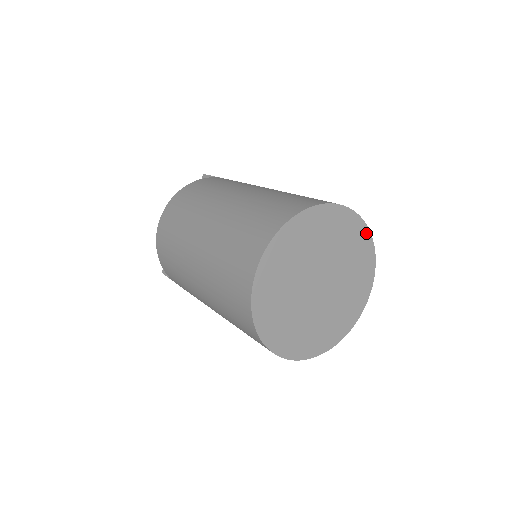
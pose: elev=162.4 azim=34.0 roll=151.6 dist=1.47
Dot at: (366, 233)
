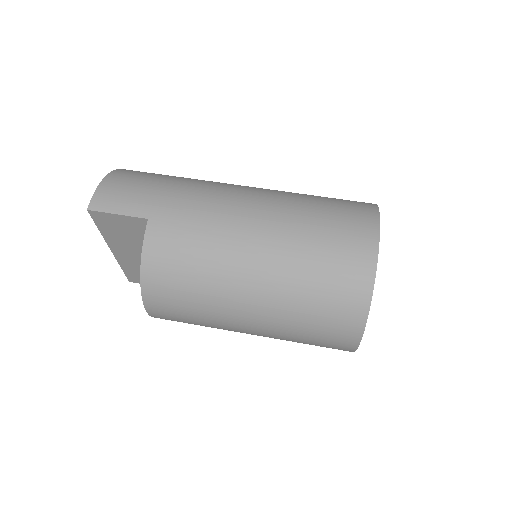
Dot at: occluded
